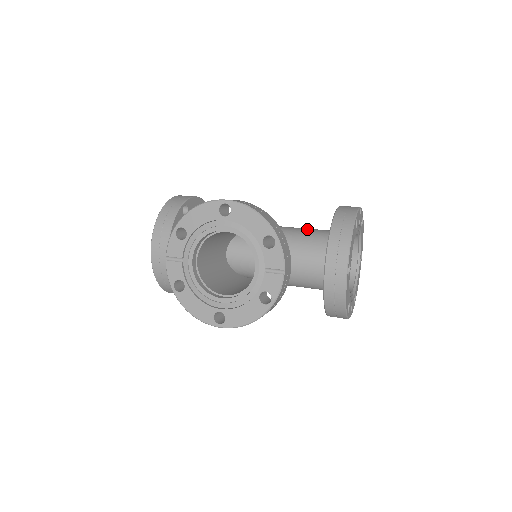
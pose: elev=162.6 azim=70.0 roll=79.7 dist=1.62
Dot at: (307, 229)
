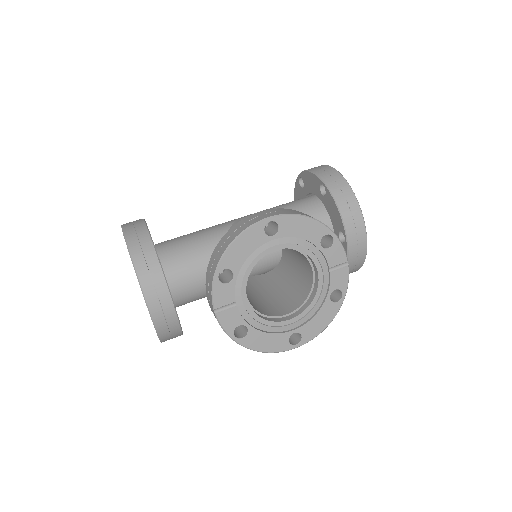
Dot at: (288, 206)
